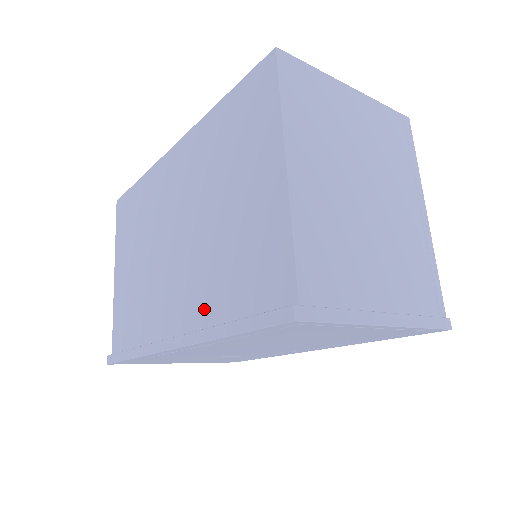
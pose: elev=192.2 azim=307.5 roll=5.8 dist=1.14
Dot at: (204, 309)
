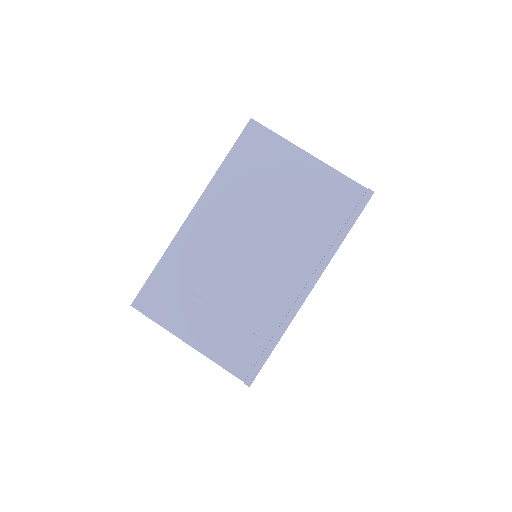
Dot at: (314, 250)
